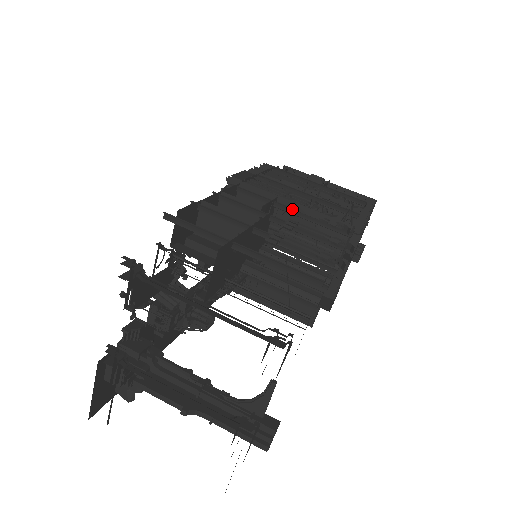
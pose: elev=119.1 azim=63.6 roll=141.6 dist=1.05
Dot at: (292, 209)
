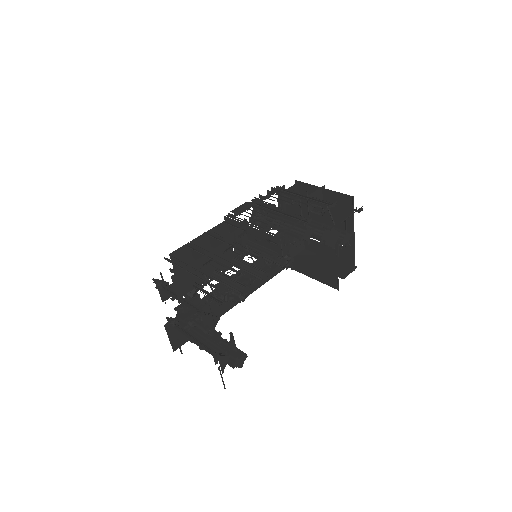
Dot at: occluded
